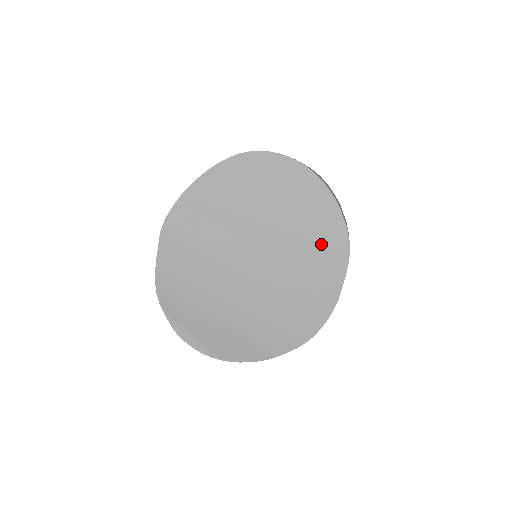
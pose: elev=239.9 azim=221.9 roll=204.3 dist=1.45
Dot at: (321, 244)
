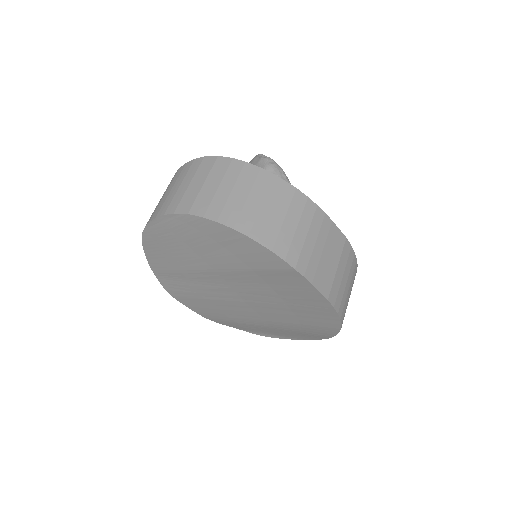
Dot at: (267, 270)
